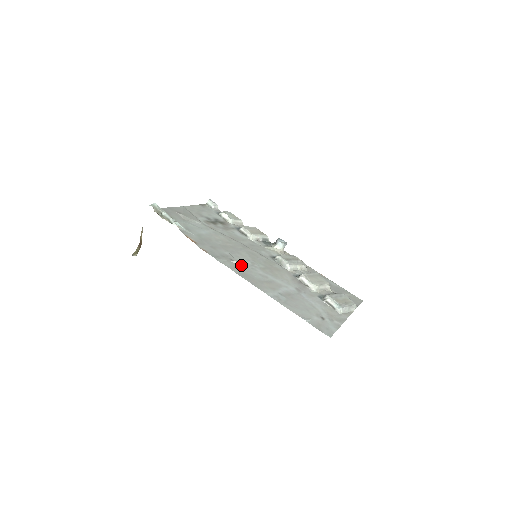
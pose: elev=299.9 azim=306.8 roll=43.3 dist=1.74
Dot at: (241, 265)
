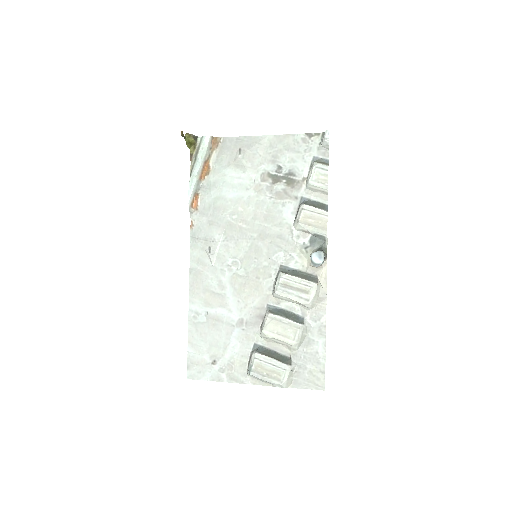
Dot at: (211, 260)
